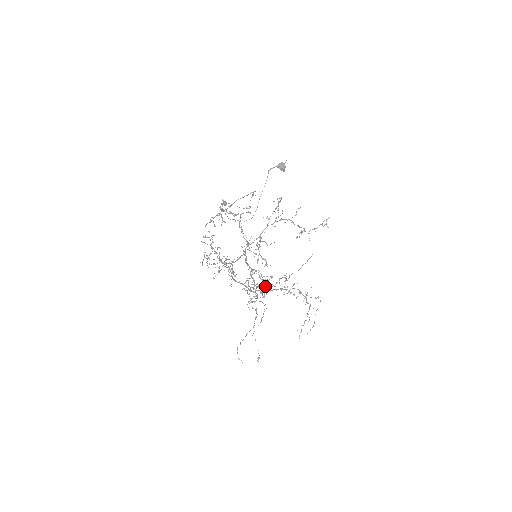
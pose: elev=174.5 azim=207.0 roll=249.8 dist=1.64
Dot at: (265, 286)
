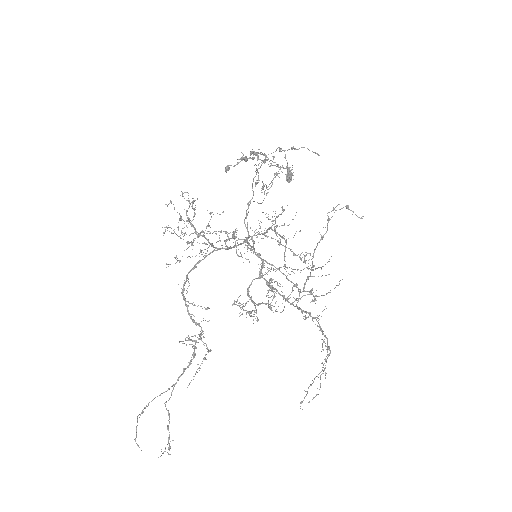
Dot at: (266, 303)
